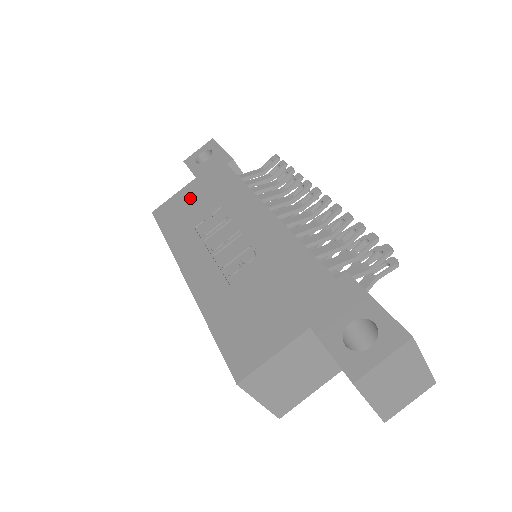
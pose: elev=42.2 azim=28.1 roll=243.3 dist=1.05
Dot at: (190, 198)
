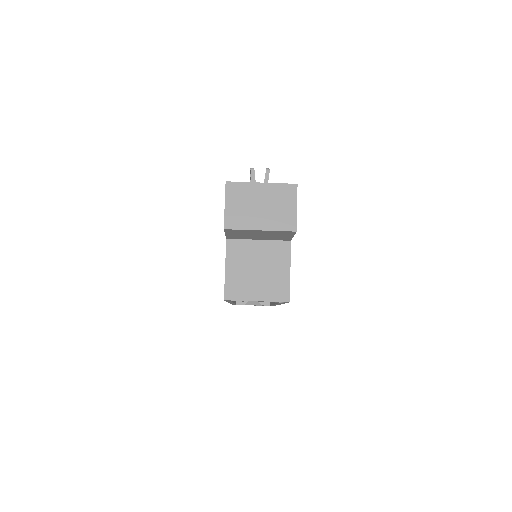
Dot at: occluded
